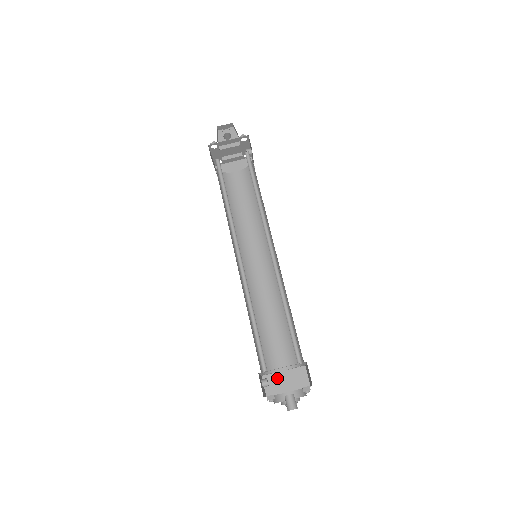
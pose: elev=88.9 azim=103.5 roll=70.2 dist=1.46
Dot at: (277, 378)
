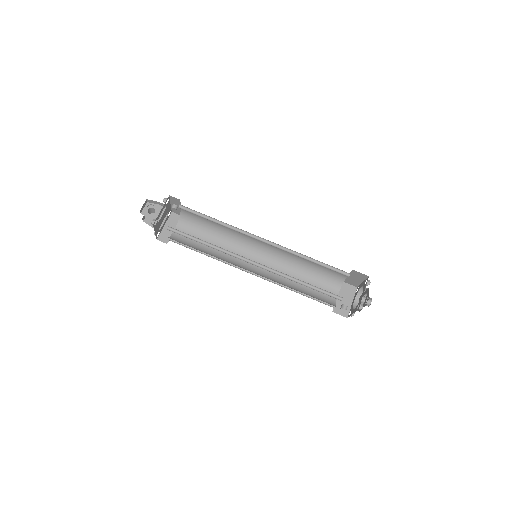
Dot at: (340, 303)
